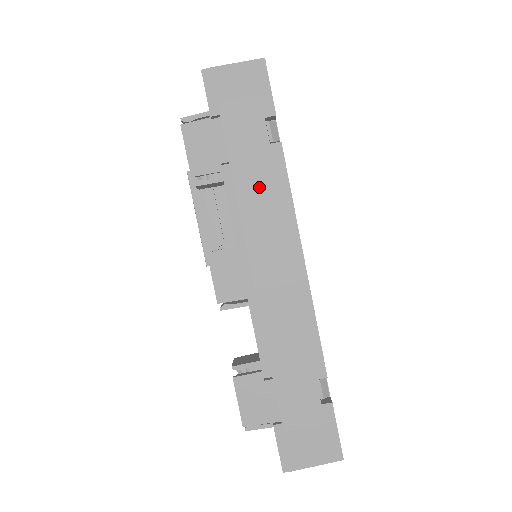
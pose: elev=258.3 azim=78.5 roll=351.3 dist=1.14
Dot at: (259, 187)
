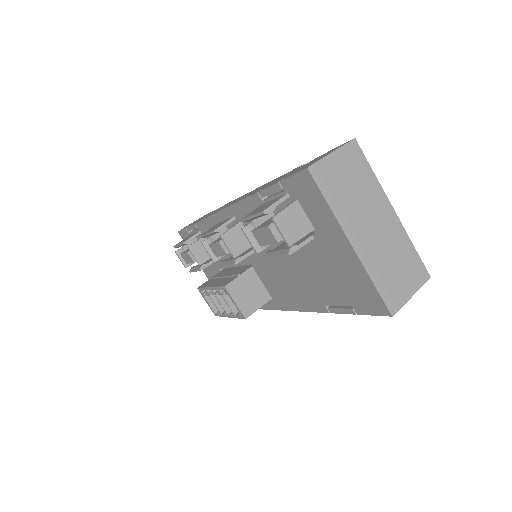
Dot at: occluded
